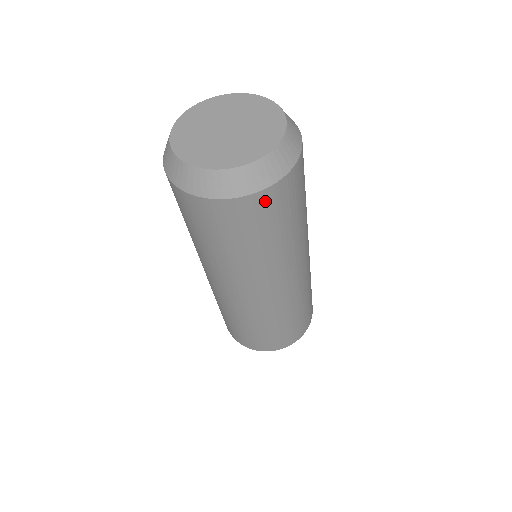
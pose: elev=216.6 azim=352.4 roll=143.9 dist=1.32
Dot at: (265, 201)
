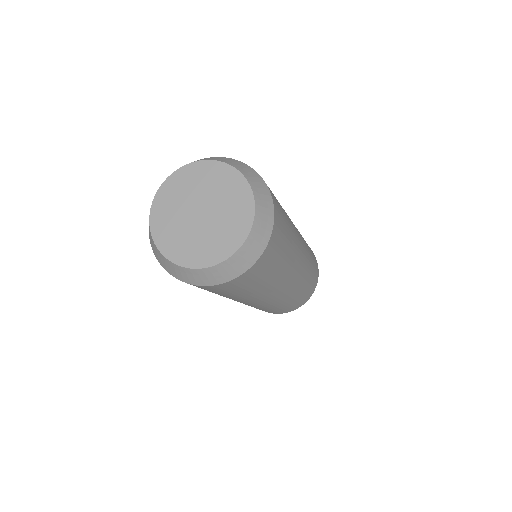
Dot at: (208, 288)
